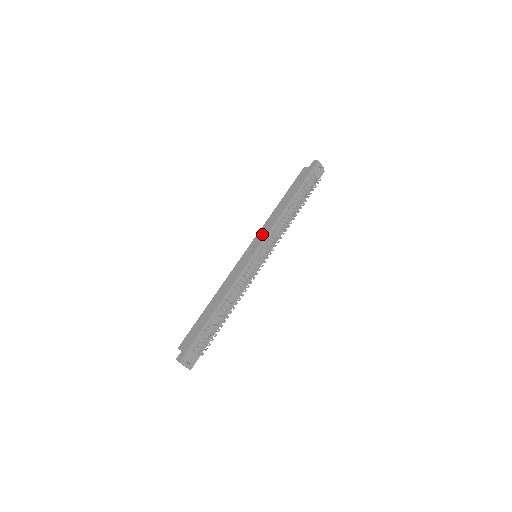
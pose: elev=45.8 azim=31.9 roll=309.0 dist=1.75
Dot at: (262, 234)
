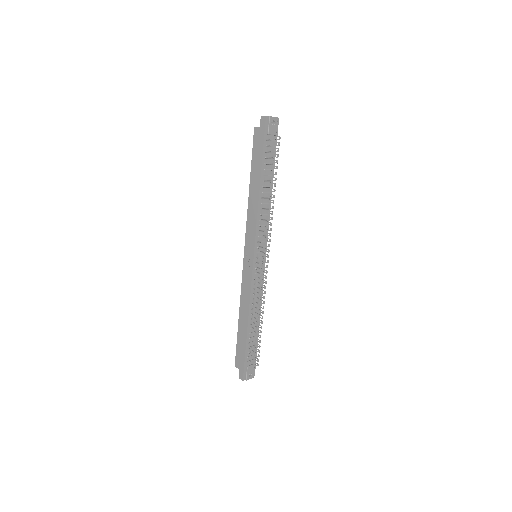
Dot at: (250, 234)
